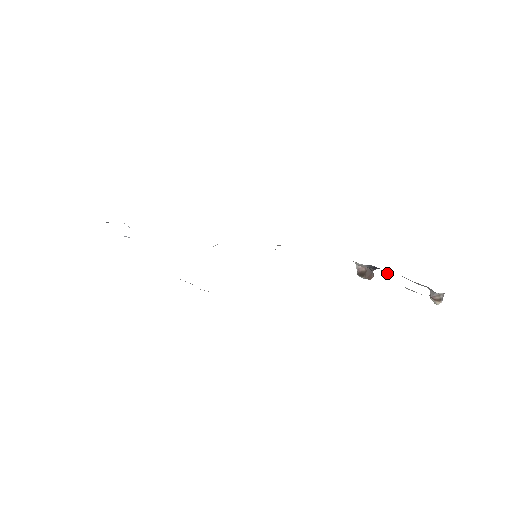
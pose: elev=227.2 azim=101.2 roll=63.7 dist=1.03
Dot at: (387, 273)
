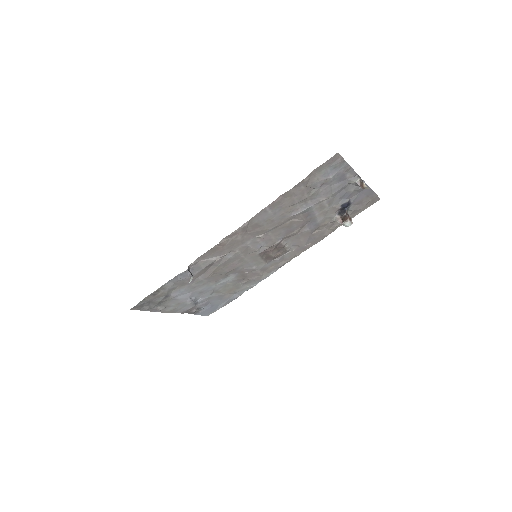
Dot at: (346, 206)
